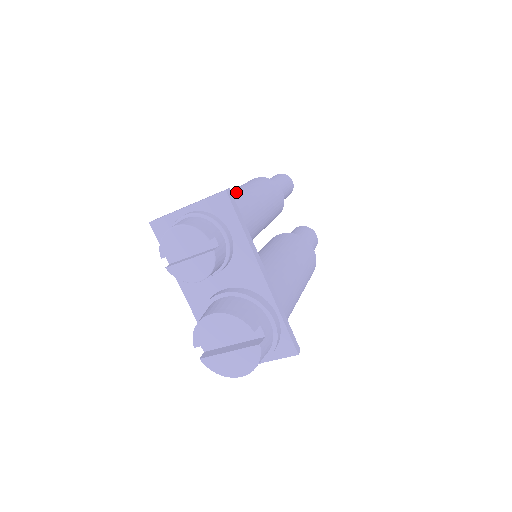
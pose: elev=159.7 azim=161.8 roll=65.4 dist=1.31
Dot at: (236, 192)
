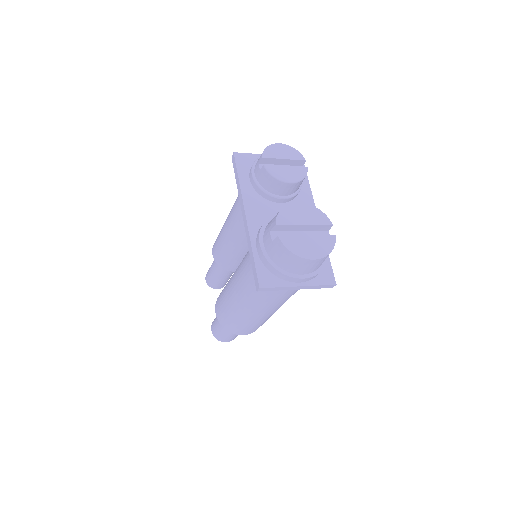
Dot at: occluded
